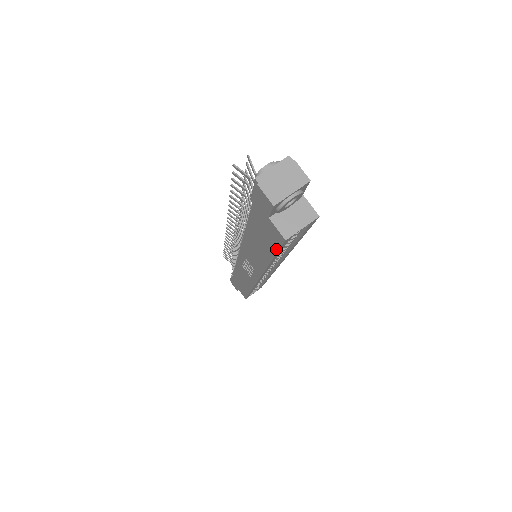
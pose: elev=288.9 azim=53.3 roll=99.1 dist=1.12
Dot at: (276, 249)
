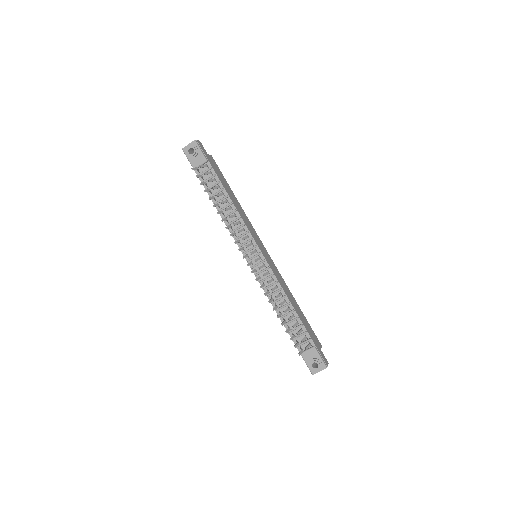
Dot at: occluded
